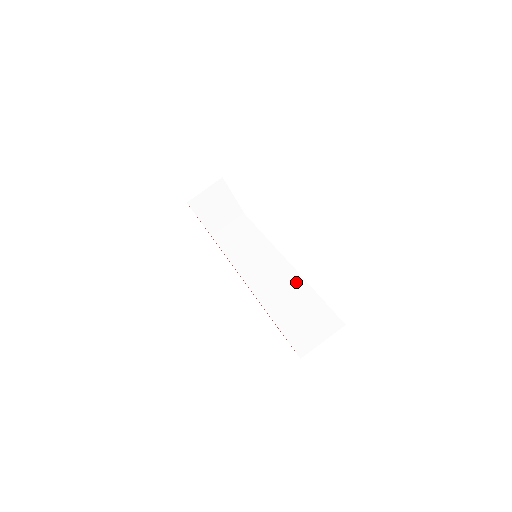
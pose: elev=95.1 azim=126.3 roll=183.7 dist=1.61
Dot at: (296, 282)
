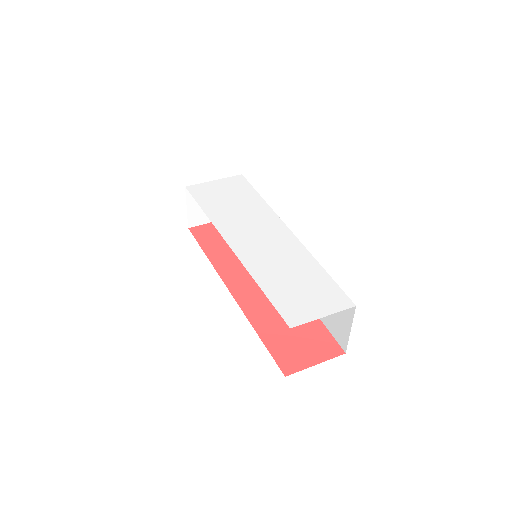
Dot at: occluded
